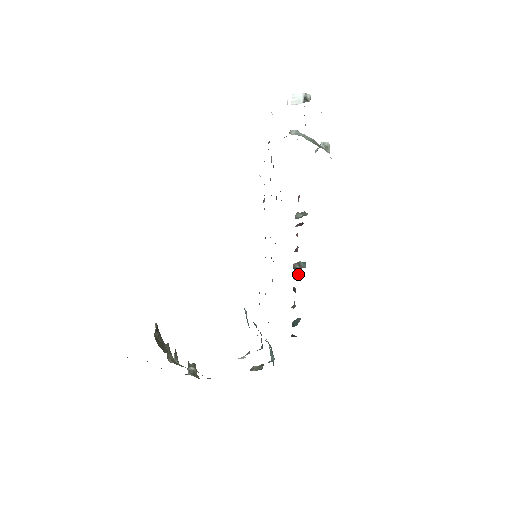
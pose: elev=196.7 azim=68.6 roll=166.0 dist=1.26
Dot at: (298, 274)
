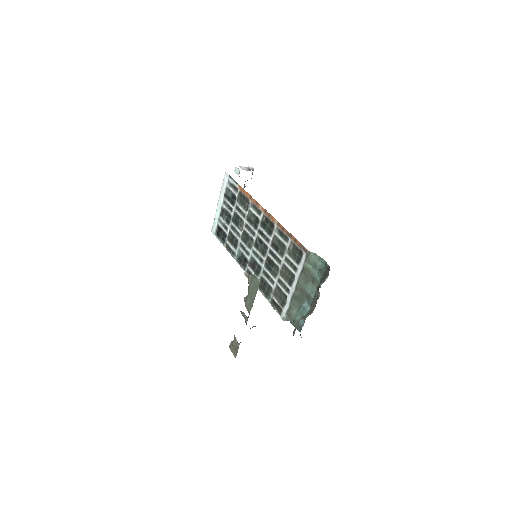
Dot at: occluded
